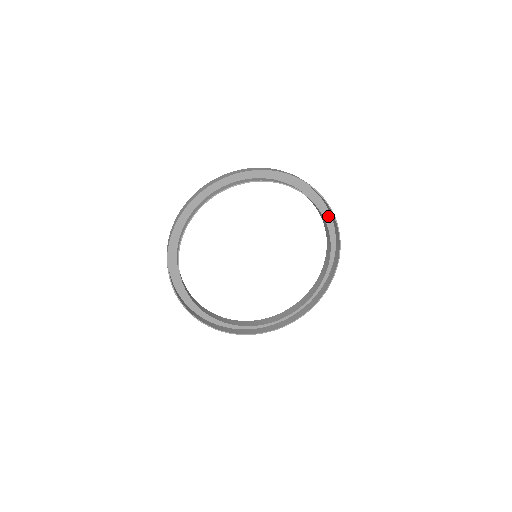
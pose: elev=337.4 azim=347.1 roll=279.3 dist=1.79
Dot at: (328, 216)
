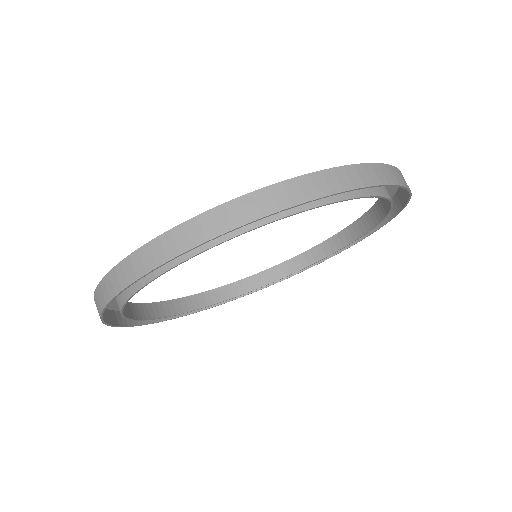
Dot at: occluded
